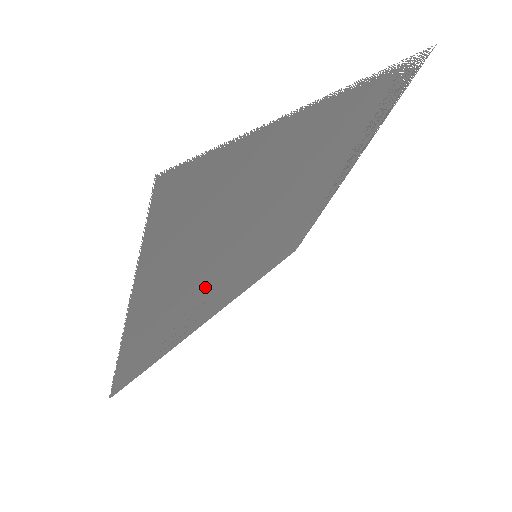
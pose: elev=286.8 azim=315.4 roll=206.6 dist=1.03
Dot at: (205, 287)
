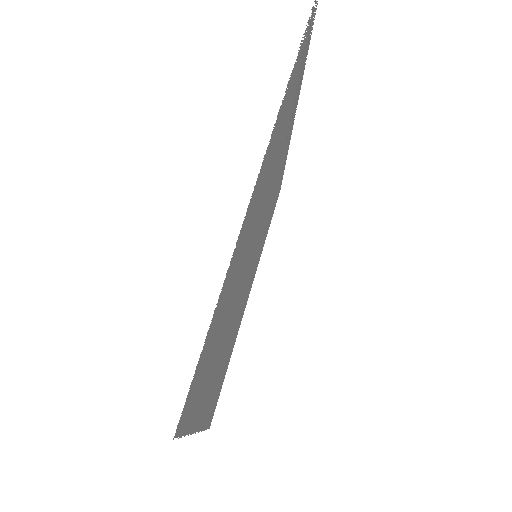
Dot at: occluded
